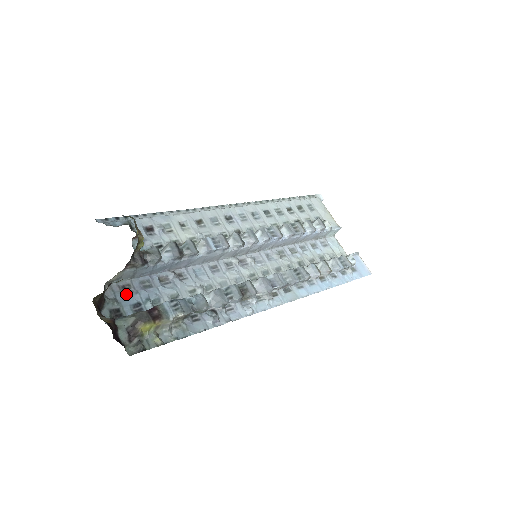
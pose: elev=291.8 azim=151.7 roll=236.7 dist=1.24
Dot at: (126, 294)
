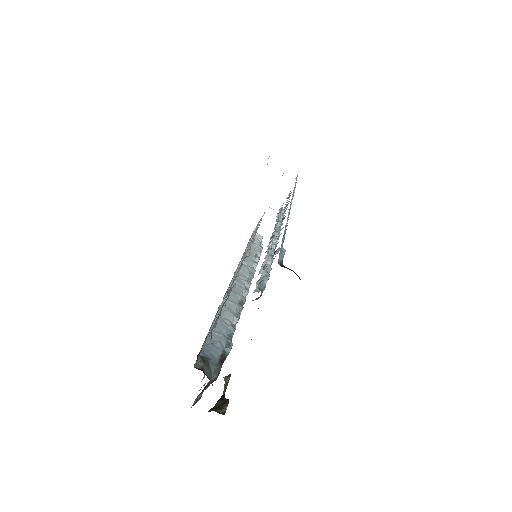
Dot at: (215, 322)
